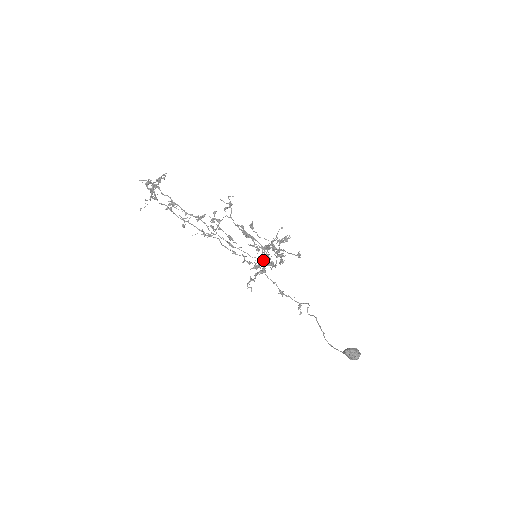
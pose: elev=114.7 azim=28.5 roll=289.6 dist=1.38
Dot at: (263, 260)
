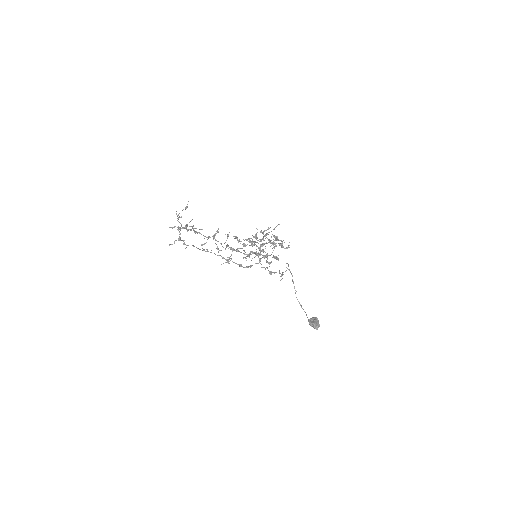
Dot at: occluded
